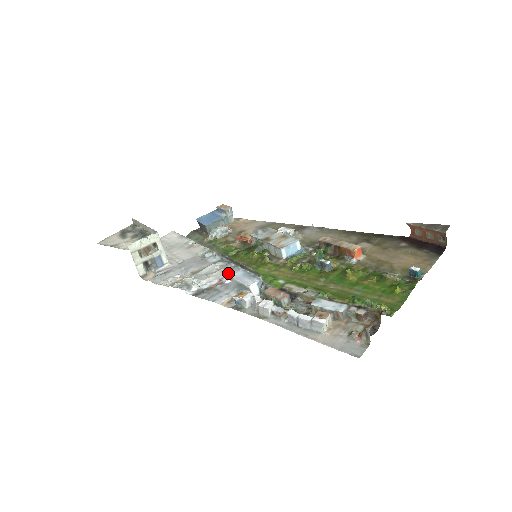
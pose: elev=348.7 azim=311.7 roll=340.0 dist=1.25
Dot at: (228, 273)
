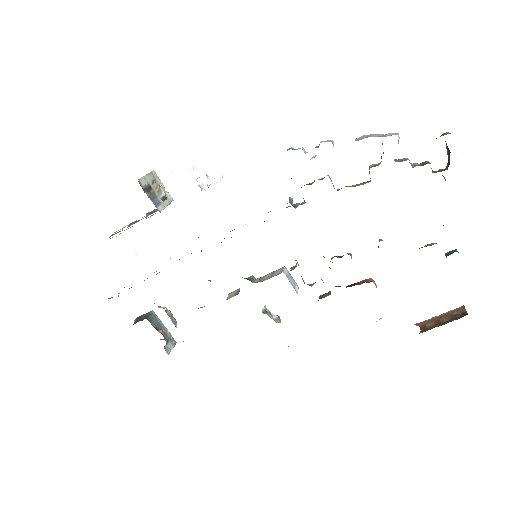
Dot at: occluded
